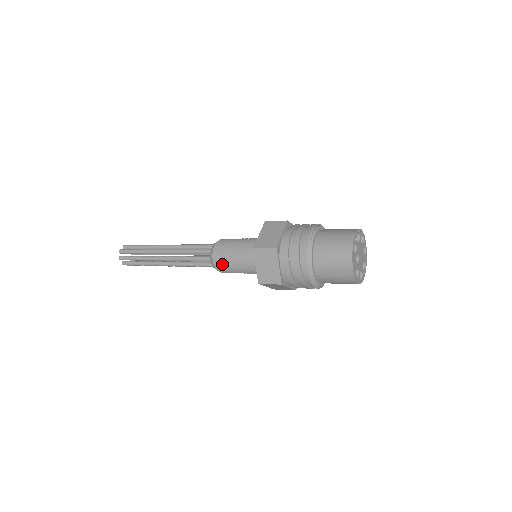
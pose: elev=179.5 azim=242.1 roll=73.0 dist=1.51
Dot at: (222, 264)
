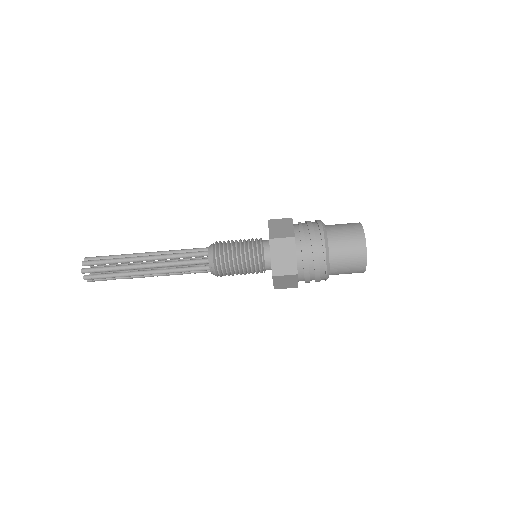
Dot at: (224, 263)
